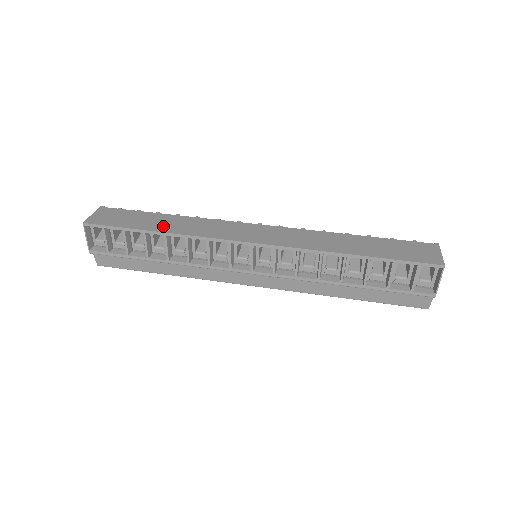
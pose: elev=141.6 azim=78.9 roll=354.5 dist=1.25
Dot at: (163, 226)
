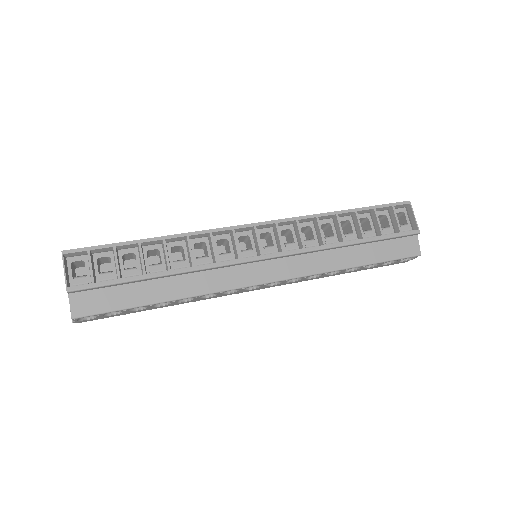
Dot at: occluded
